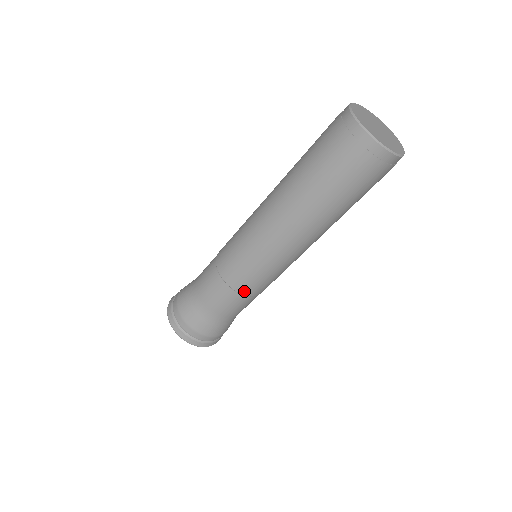
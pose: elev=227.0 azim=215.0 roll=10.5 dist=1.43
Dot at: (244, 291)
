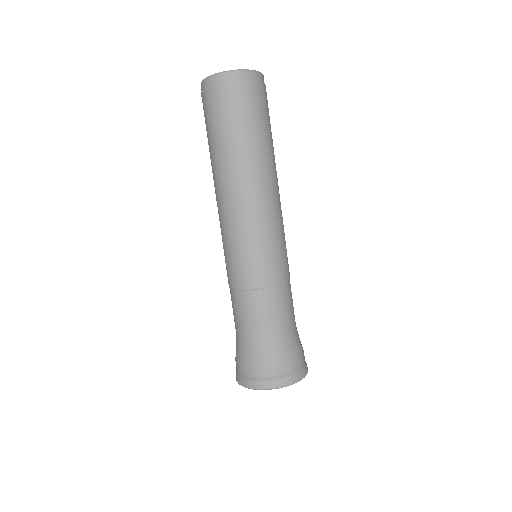
Dot at: (235, 285)
